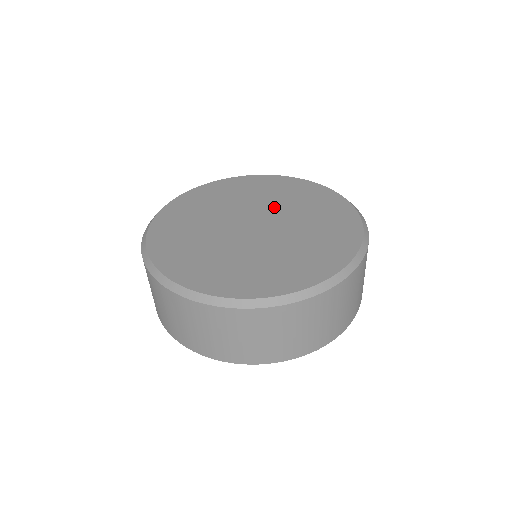
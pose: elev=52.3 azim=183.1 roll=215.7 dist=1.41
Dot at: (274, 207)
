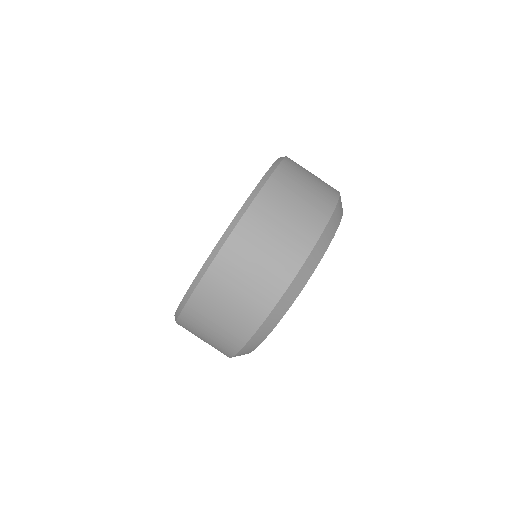
Dot at: occluded
